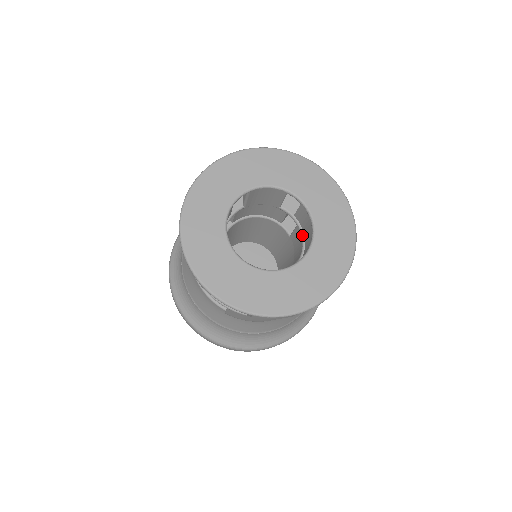
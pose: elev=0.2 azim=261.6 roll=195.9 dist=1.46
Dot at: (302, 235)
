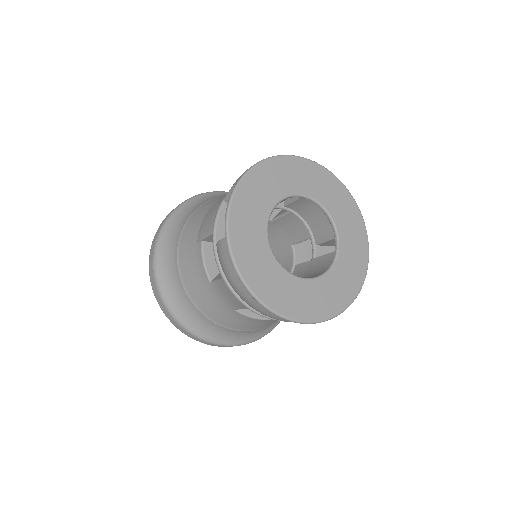
Dot at: (300, 218)
